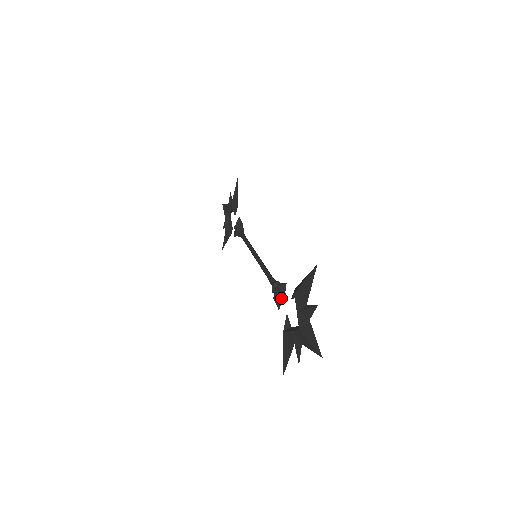
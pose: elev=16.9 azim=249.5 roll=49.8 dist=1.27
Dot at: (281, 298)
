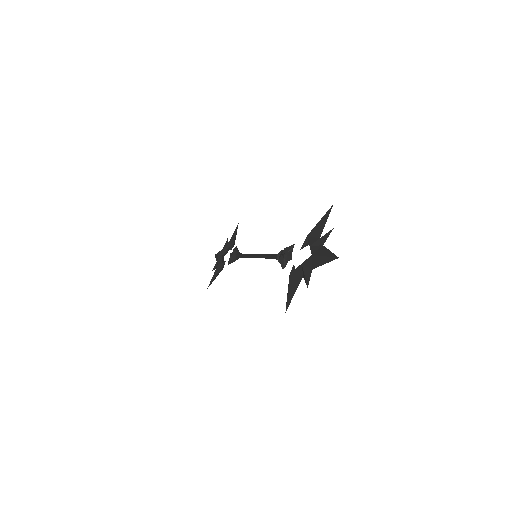
Dot at: (288, 256)
